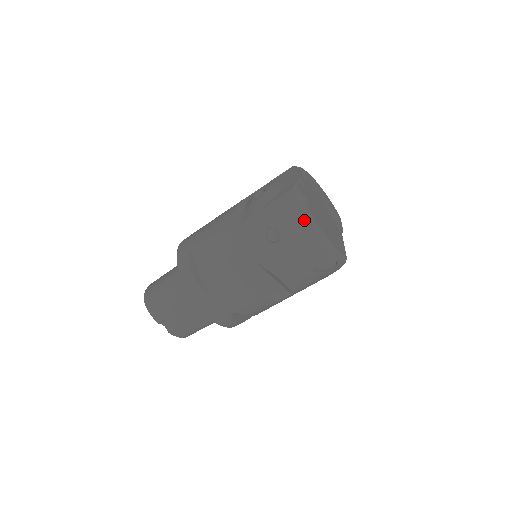
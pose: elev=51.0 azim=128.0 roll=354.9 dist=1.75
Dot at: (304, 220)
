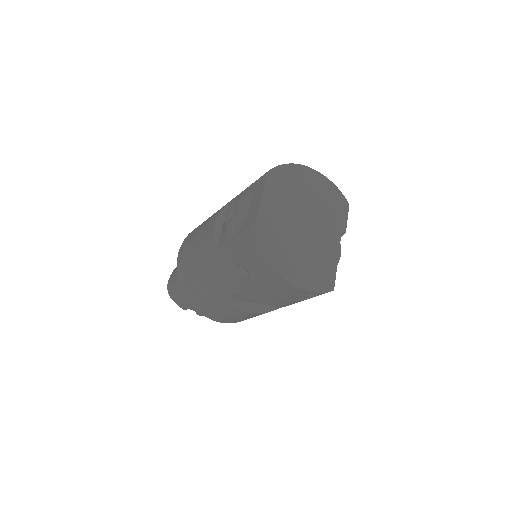
Dot at: (267, 265)
